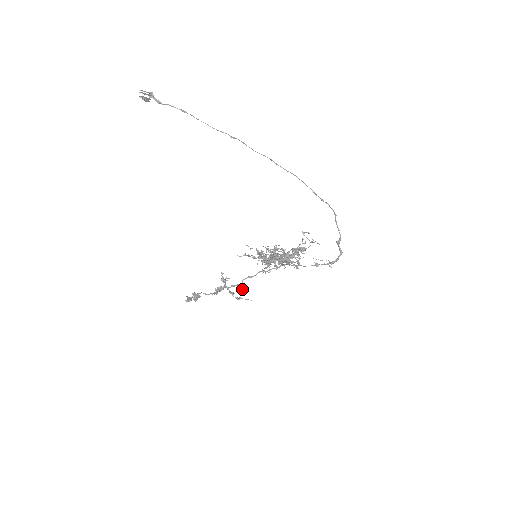
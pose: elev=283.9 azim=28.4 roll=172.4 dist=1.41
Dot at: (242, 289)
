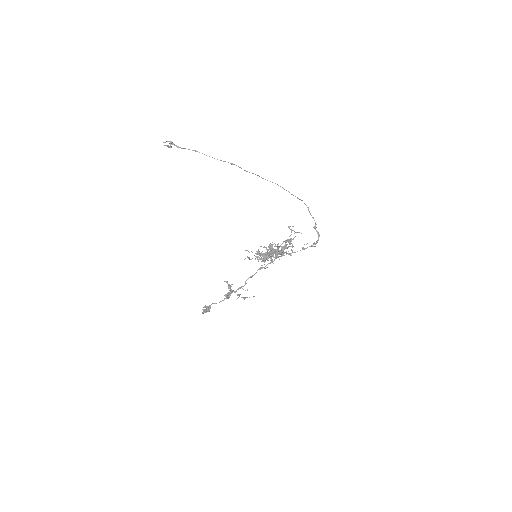
Dot at: (247, 289)
